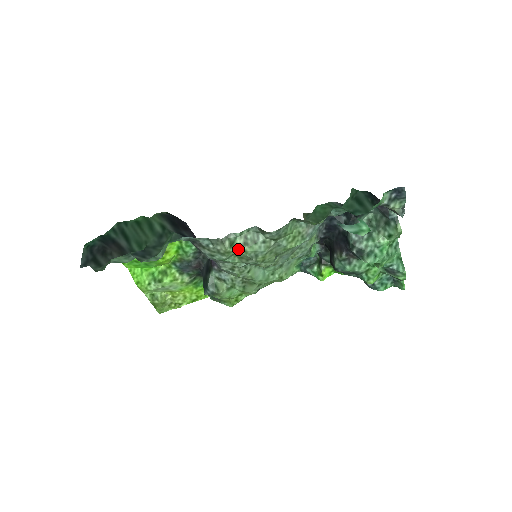
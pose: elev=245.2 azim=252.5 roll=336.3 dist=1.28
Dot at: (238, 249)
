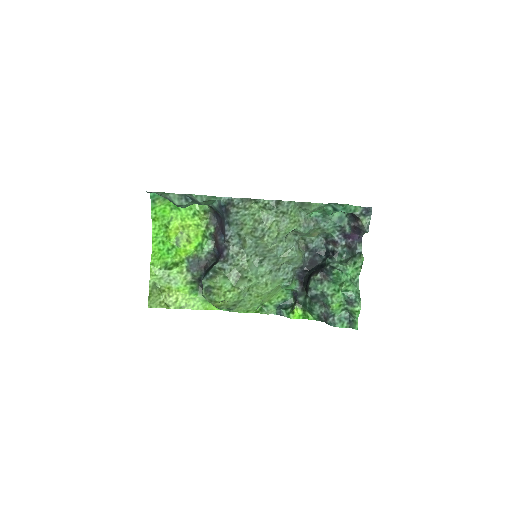
Dot at: (259, 208)
